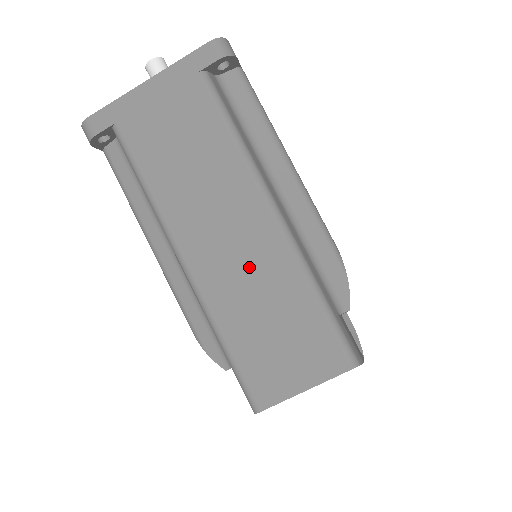
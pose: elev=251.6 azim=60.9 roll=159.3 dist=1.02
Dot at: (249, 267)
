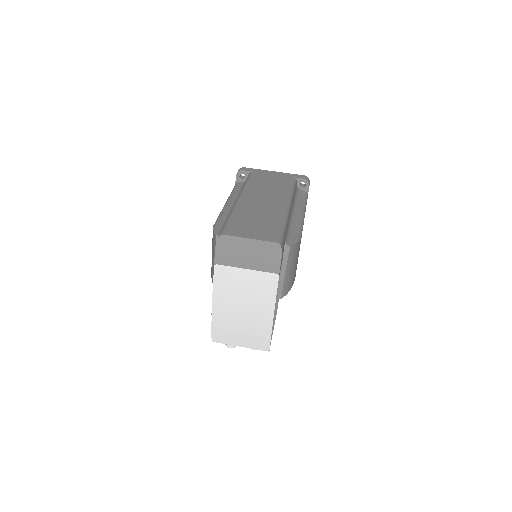
Dot at: (264, 209)
